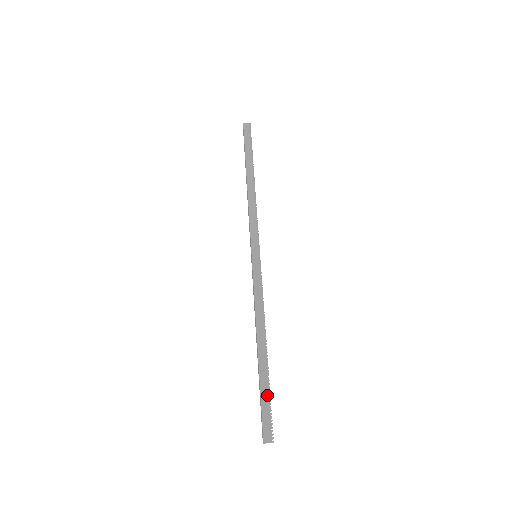
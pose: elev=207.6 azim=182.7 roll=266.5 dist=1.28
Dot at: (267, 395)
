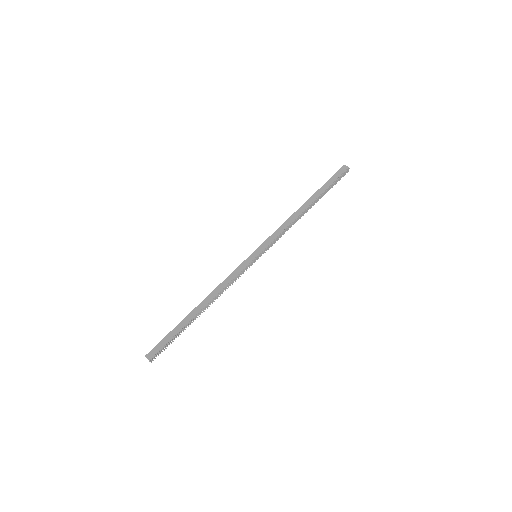
Dot at: (173, 336)
